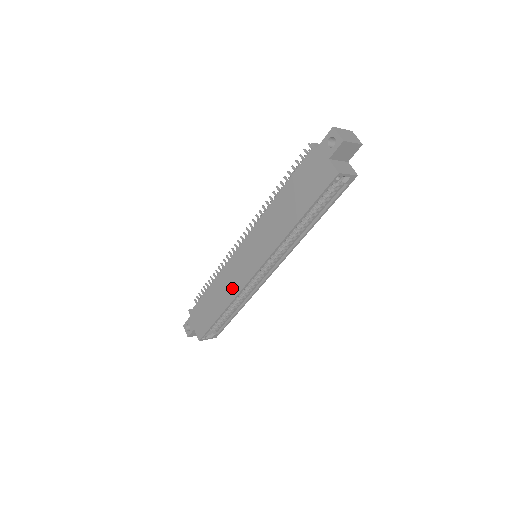
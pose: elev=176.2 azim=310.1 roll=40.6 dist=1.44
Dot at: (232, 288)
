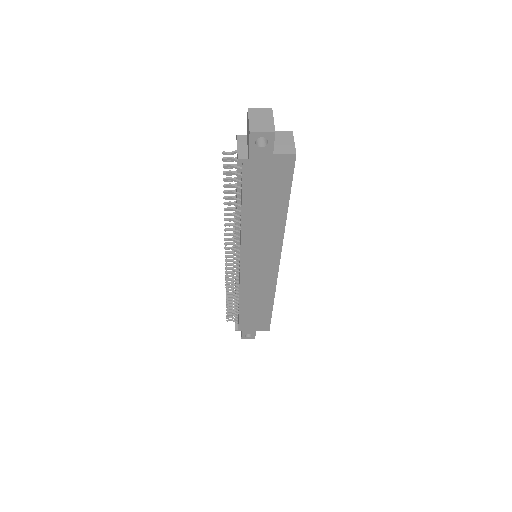
Dot at: (265, 290)
